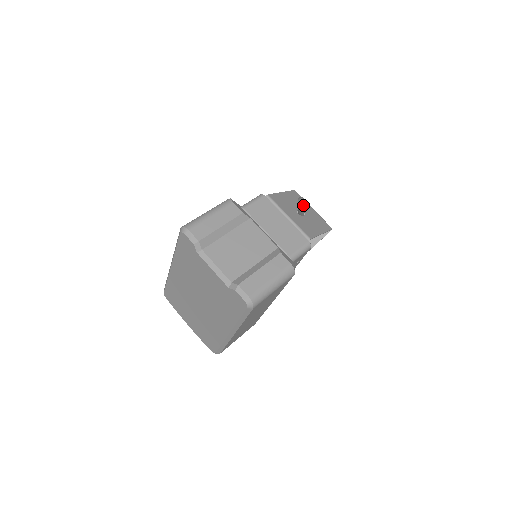
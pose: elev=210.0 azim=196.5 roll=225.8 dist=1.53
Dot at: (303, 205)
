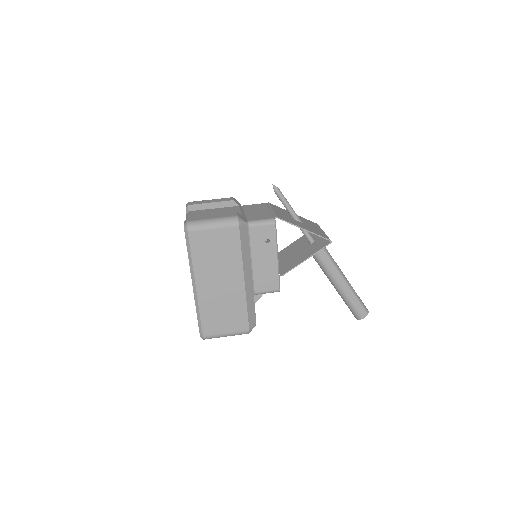
Dot at: (281, 196)
